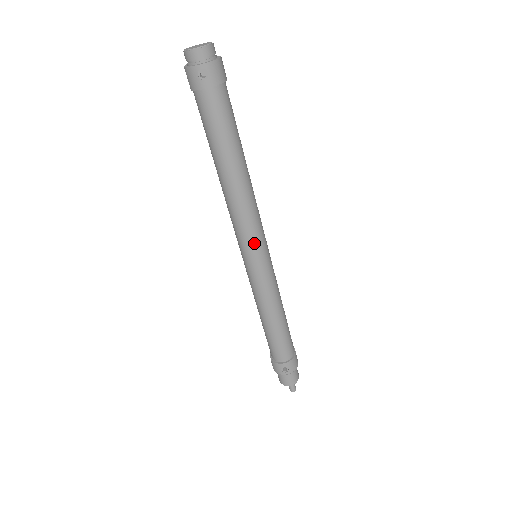
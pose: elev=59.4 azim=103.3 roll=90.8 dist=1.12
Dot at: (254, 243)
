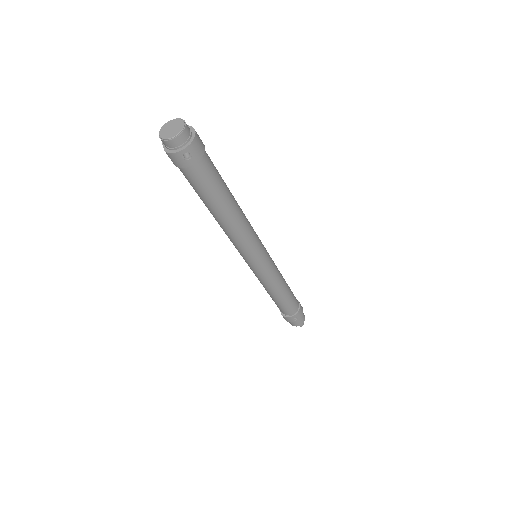
Dot at: (256, 253)
